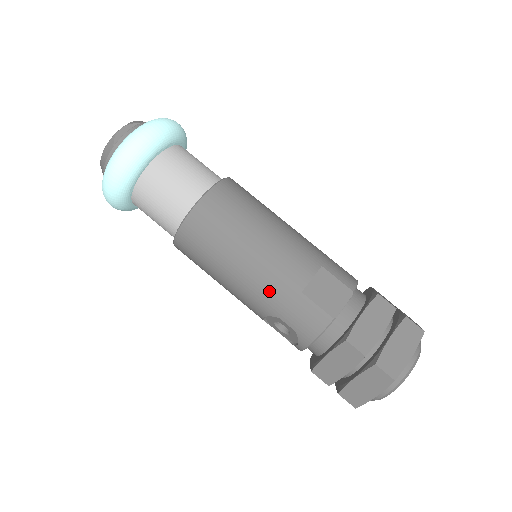
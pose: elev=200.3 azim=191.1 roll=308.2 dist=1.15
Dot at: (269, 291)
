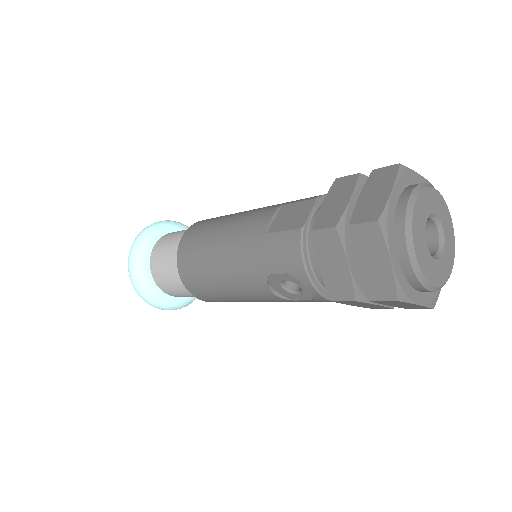
Dot at: (246, 258)
